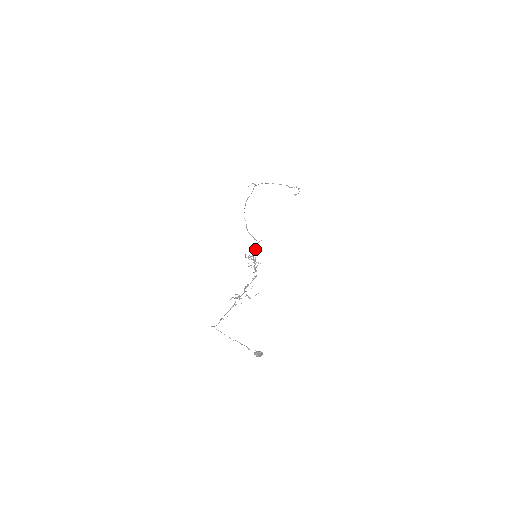
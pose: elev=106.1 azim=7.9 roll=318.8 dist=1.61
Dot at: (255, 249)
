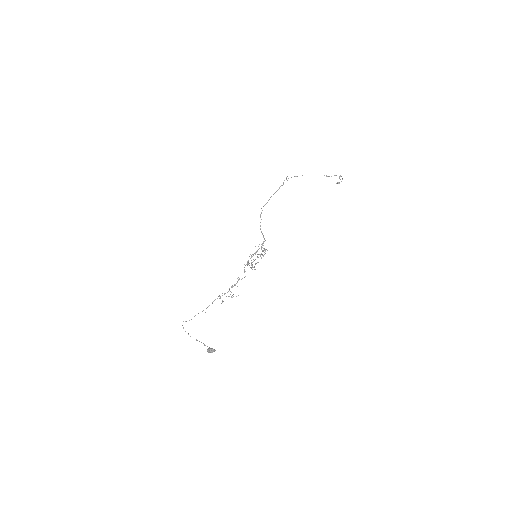
Dot at: (261, 248)
